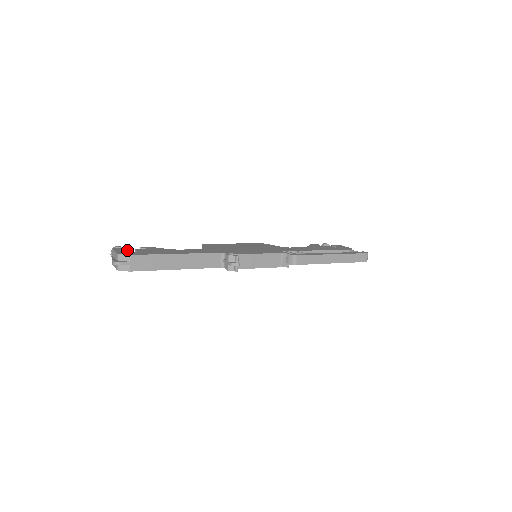
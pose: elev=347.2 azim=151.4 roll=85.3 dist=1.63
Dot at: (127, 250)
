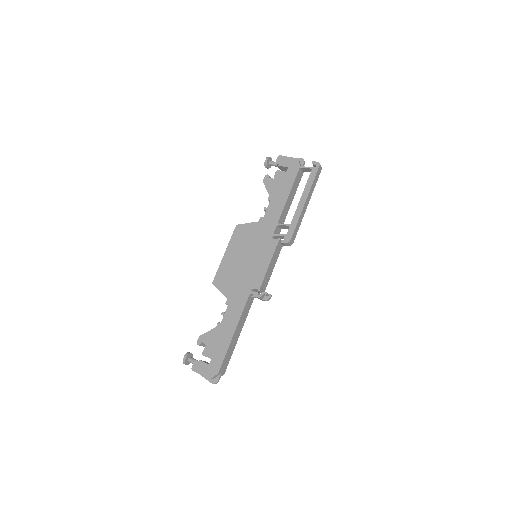
Dot at: (203, 364)
